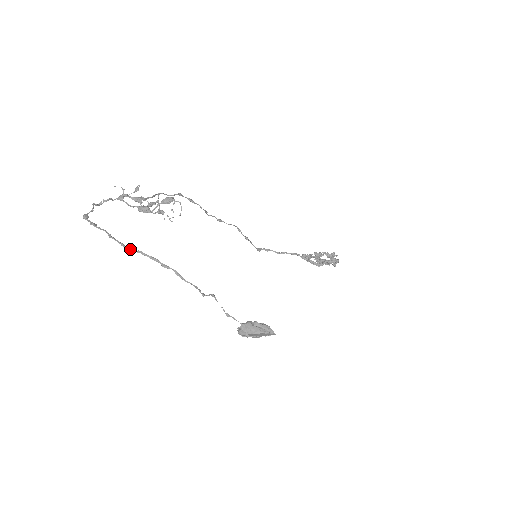
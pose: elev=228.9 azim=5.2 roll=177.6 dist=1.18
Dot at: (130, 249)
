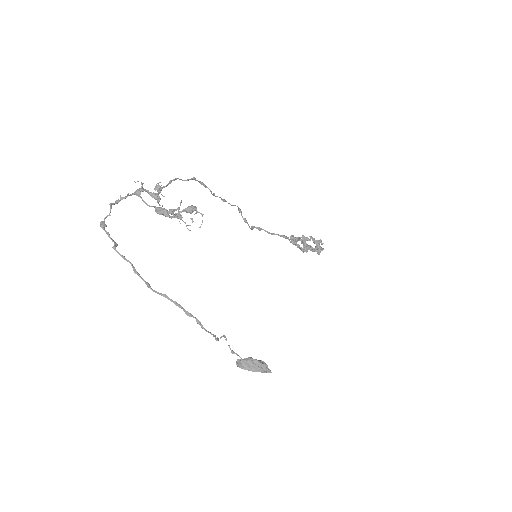
Dot at: (155, 291)
